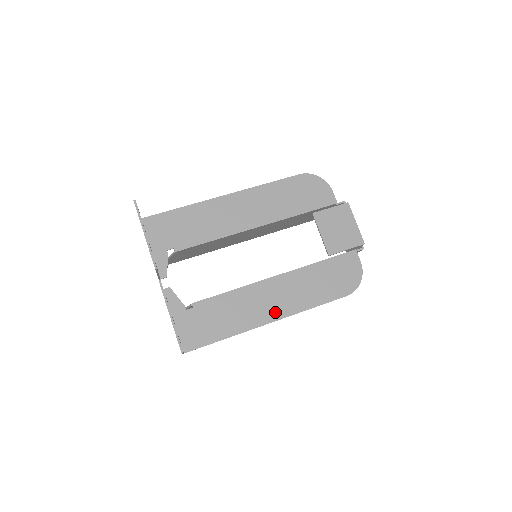
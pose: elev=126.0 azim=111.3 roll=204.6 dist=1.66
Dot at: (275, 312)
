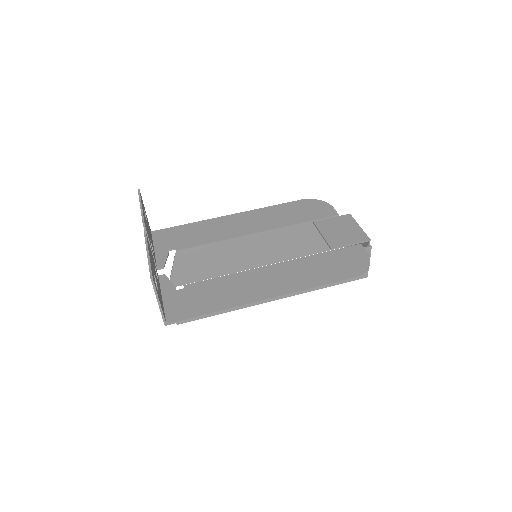
Dot at: (271, 291)
